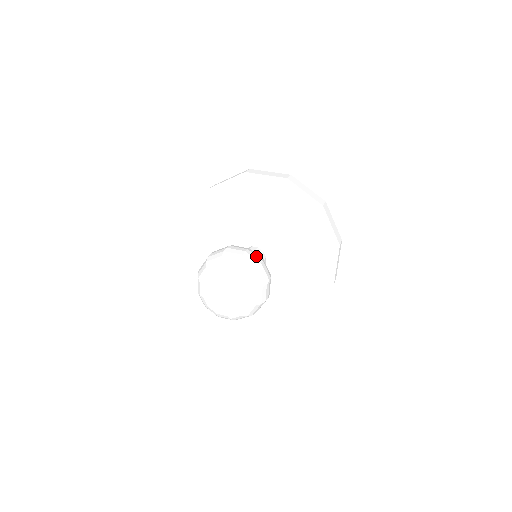
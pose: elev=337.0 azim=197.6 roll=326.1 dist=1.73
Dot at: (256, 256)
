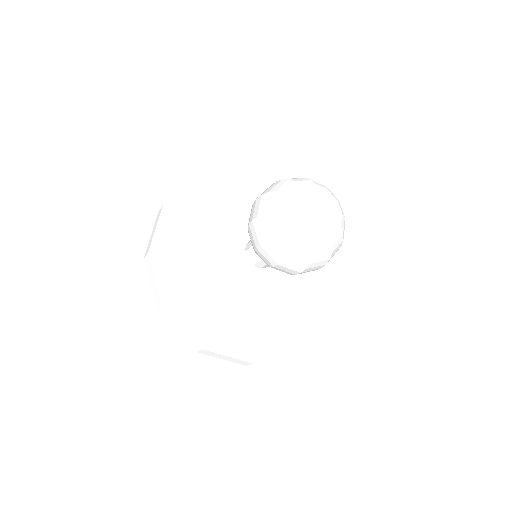
Dot at: occluded
